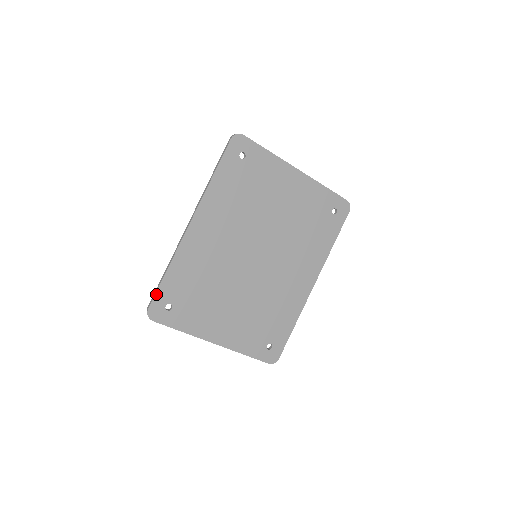
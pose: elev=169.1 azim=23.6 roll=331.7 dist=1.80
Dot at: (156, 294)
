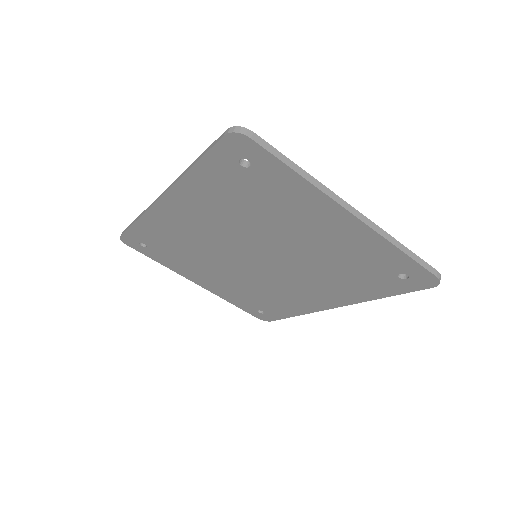
Dot at: (127, 231)
